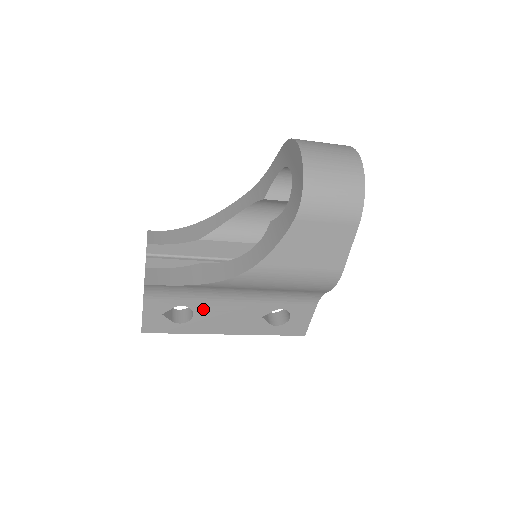
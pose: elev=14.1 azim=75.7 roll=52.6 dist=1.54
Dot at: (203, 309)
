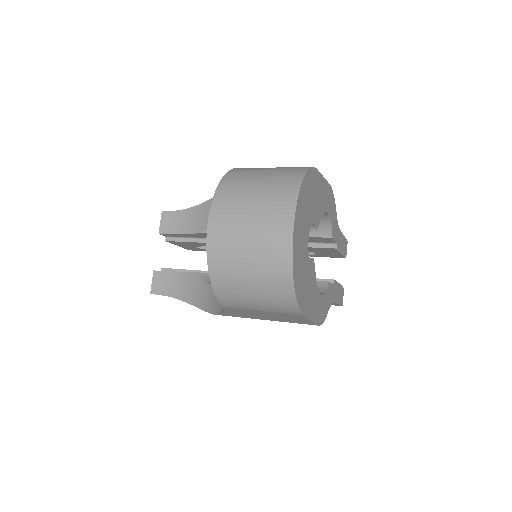
Dot at: occluded
